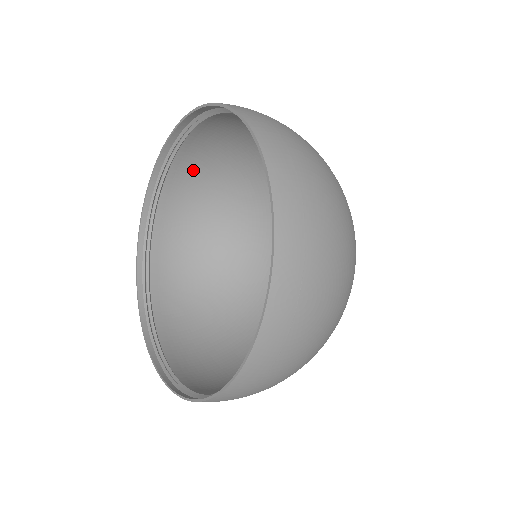
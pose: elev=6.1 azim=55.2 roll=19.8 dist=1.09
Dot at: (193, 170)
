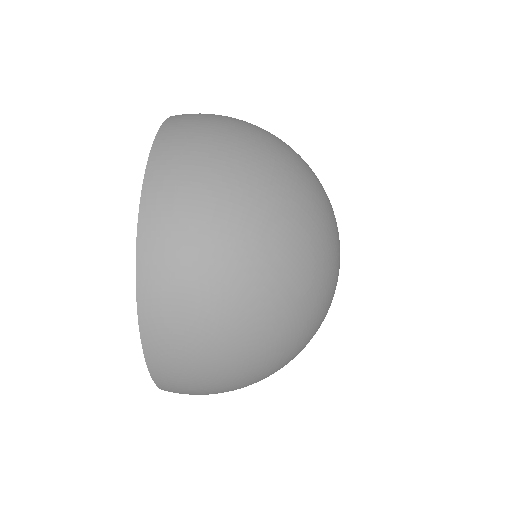
Dot at: occluded
